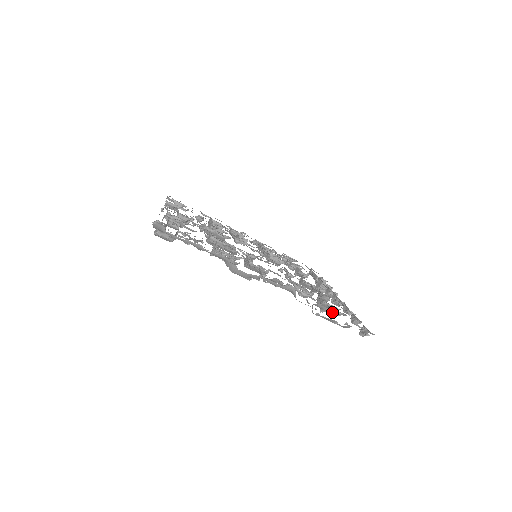
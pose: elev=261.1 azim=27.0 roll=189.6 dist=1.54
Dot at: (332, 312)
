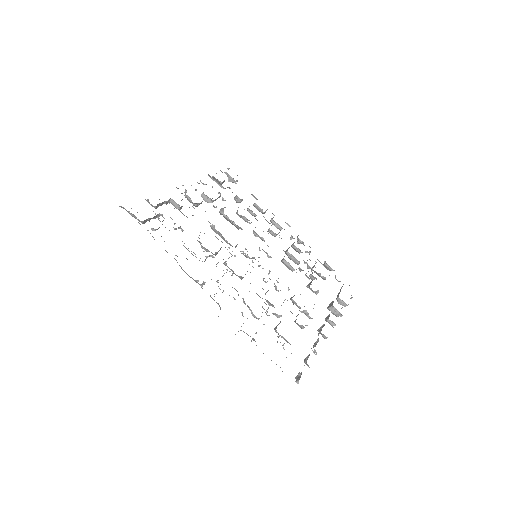
Dot at: occluded
